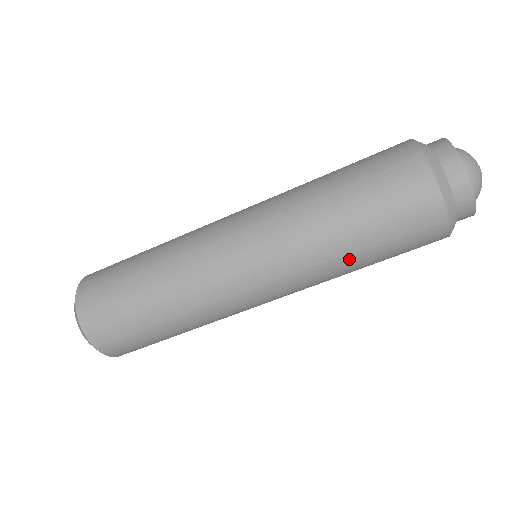
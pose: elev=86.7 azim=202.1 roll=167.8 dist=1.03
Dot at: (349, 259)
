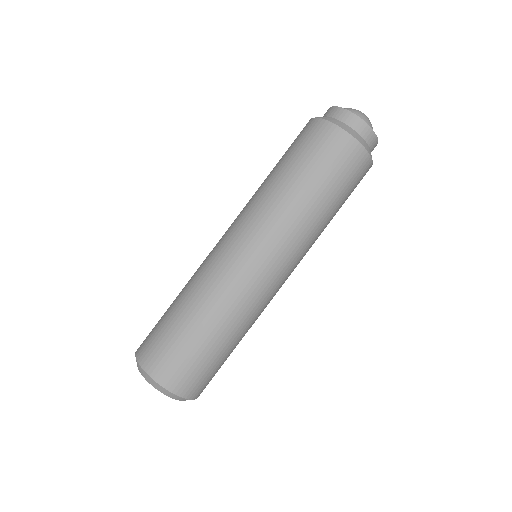
Dot at: (310, 202)
